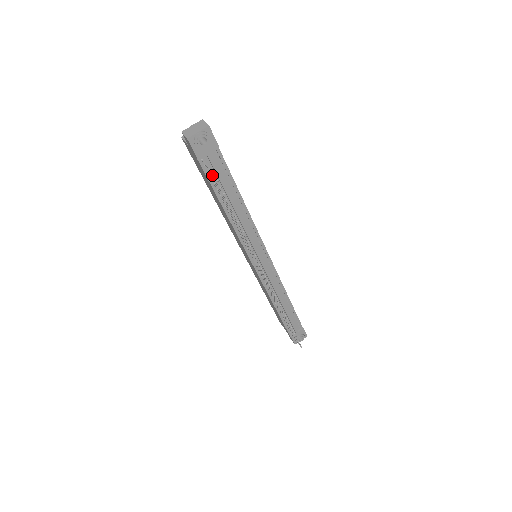
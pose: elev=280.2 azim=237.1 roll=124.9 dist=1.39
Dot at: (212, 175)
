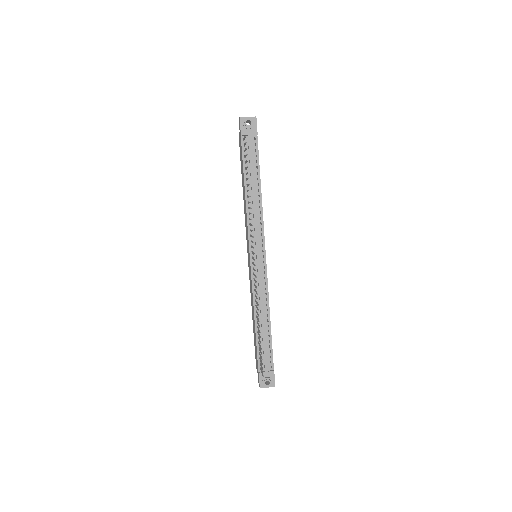
Dot at: (245, 143)
